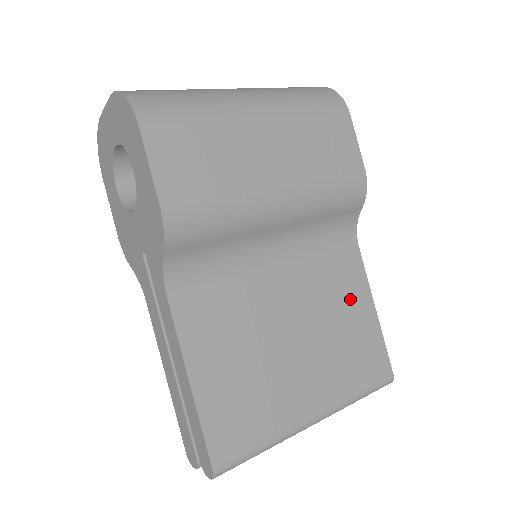
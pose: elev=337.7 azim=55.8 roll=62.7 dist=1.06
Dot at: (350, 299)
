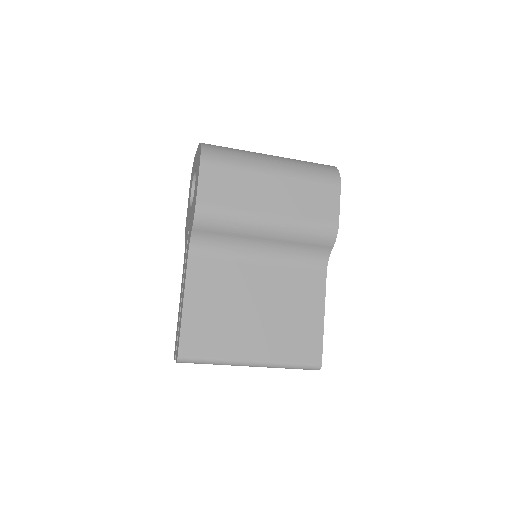
Dot at: (306, 302)
